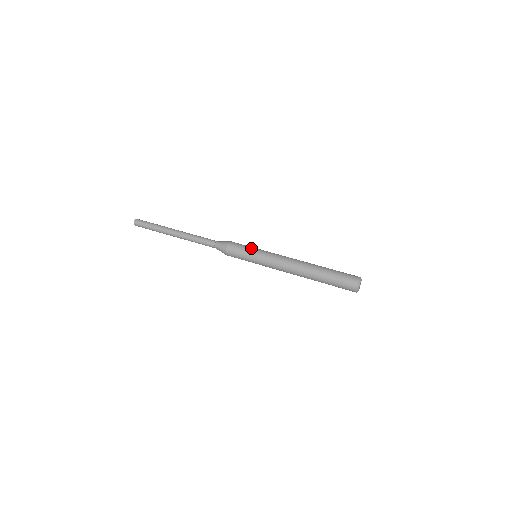
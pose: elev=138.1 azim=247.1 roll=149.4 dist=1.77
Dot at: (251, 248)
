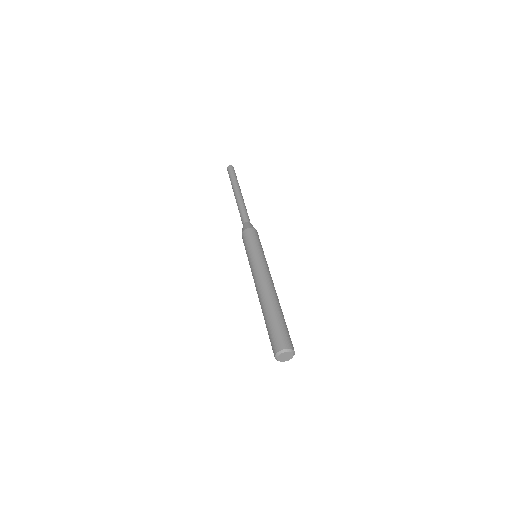
Dot at: (252, 246)
